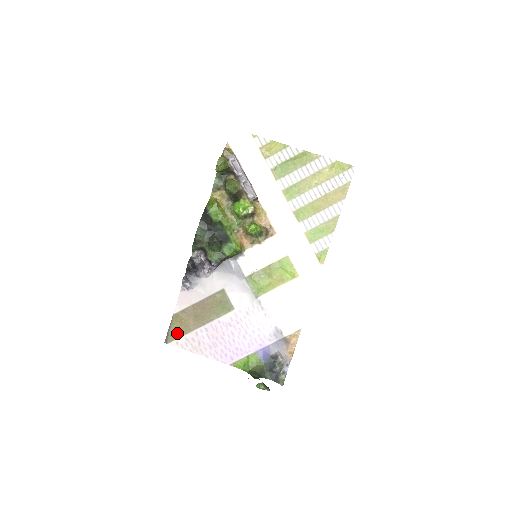
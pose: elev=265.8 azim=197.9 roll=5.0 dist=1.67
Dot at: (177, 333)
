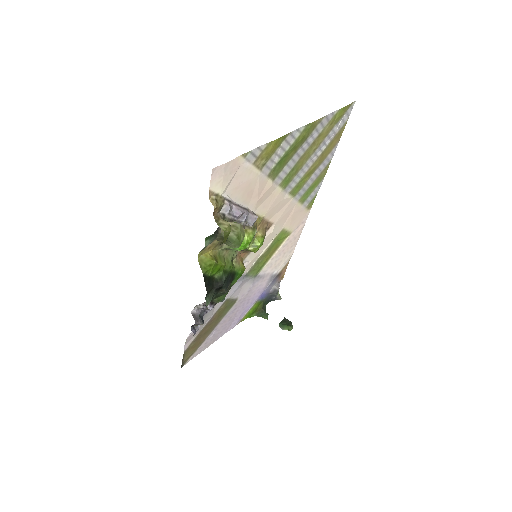
Dot at: (191, 355)
